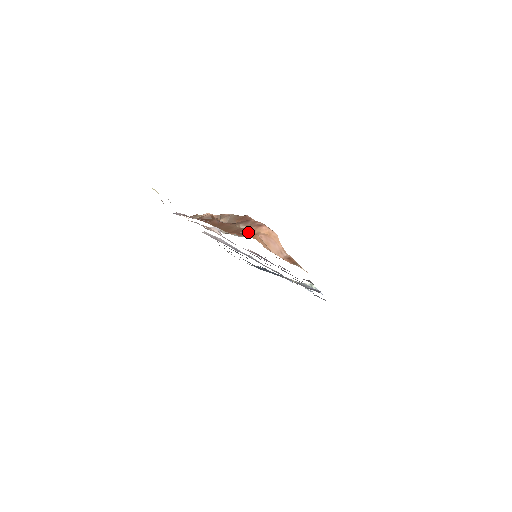
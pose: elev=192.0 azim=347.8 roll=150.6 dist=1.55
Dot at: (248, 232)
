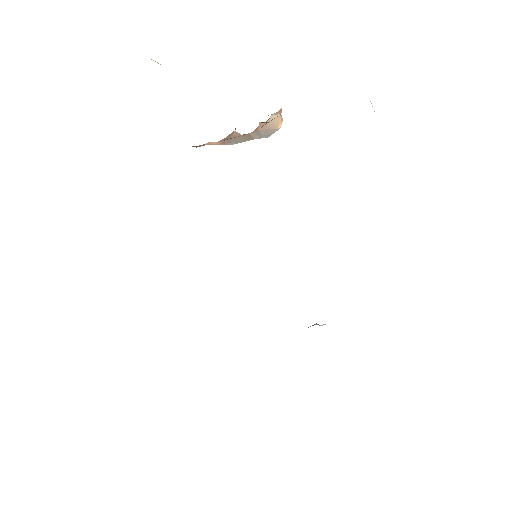
Dot at: occluded
